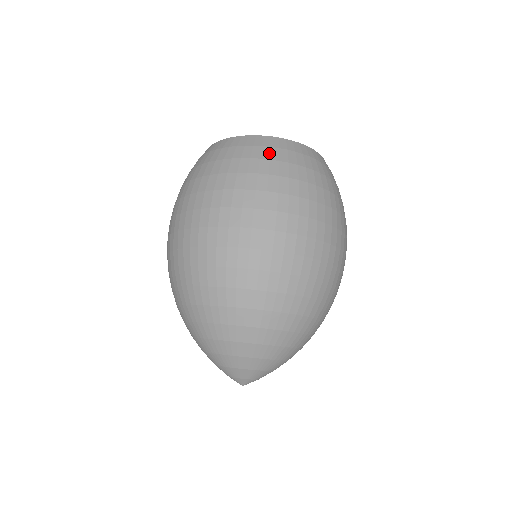
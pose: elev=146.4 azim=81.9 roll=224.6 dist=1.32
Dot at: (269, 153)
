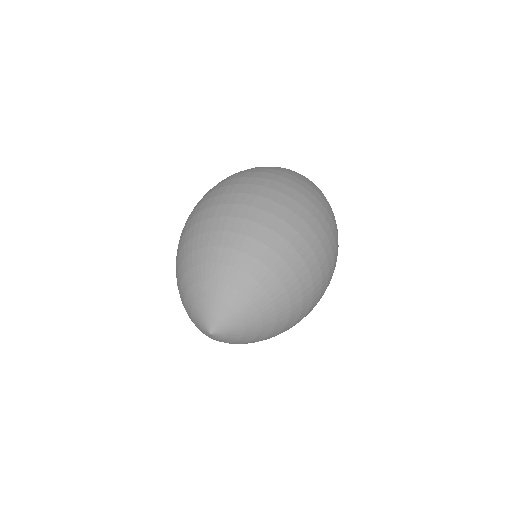
Dot at: occluded
